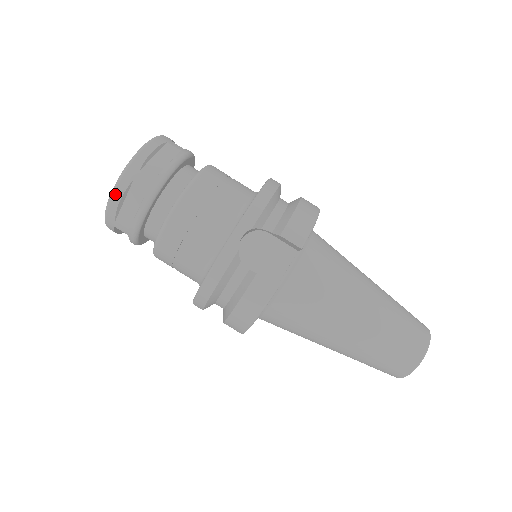
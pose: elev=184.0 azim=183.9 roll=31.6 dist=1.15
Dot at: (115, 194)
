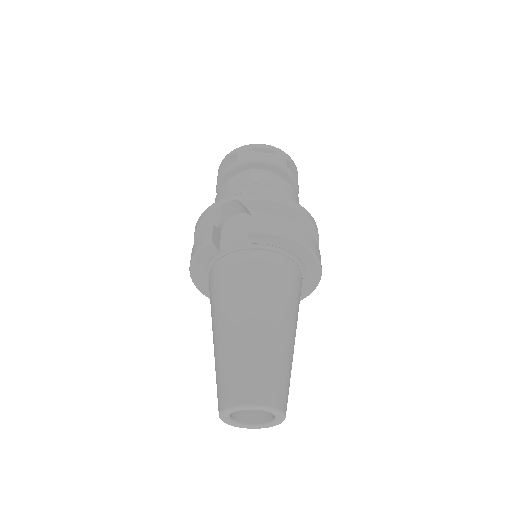
Dot at: (226, 156)
